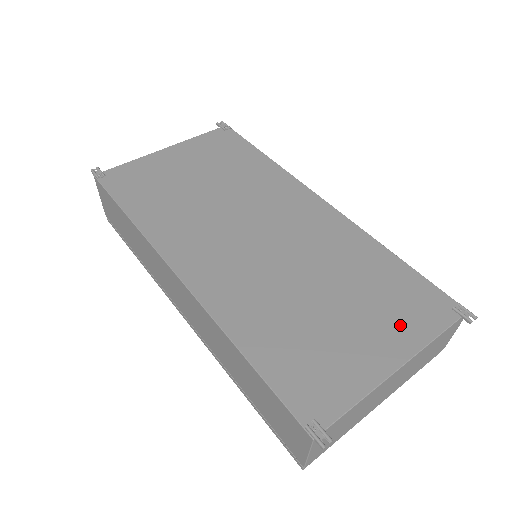
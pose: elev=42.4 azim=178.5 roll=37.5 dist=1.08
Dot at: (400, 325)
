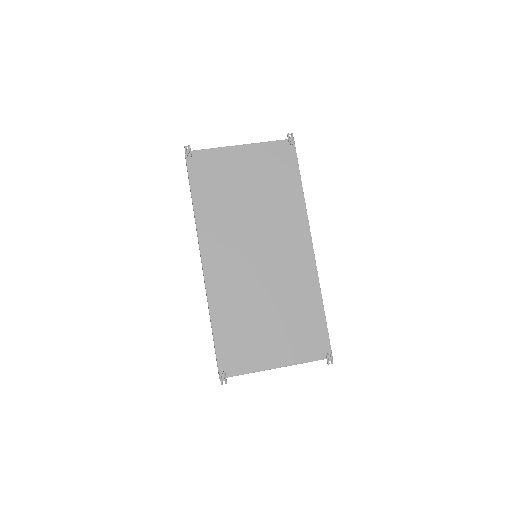
Dot at: (294, 348)
